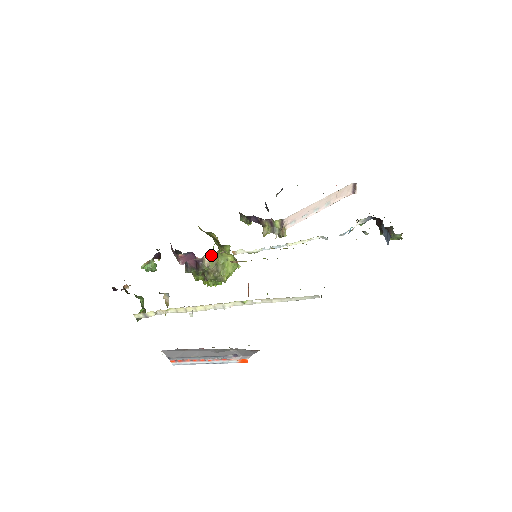
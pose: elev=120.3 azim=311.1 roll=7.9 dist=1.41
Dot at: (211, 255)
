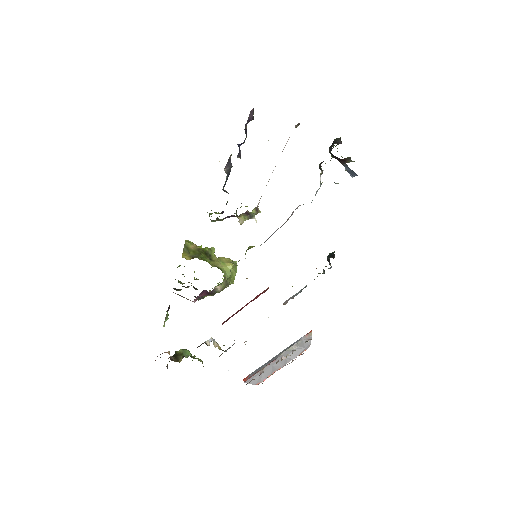
Dot at: (222, 283)
